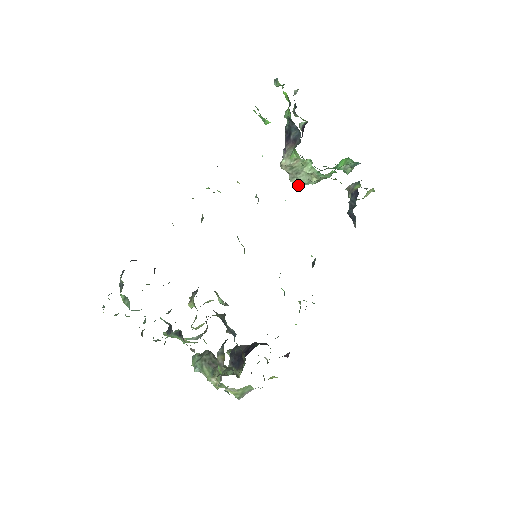
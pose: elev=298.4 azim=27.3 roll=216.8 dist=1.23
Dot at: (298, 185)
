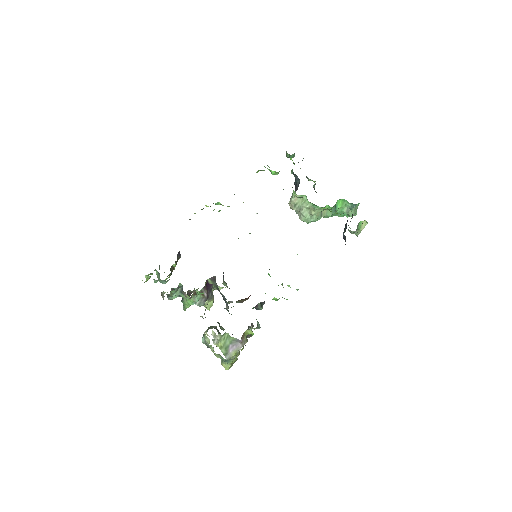
Dot at: occluded
